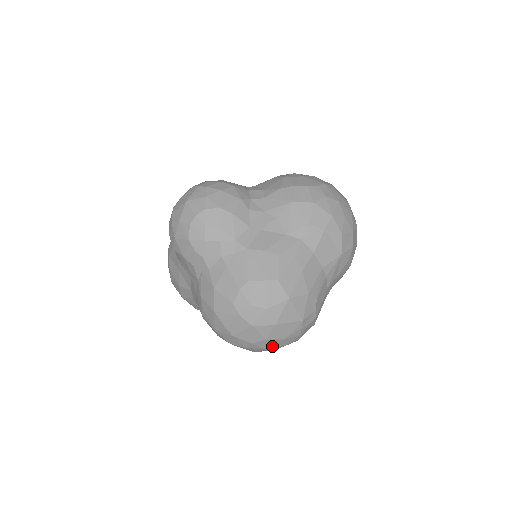
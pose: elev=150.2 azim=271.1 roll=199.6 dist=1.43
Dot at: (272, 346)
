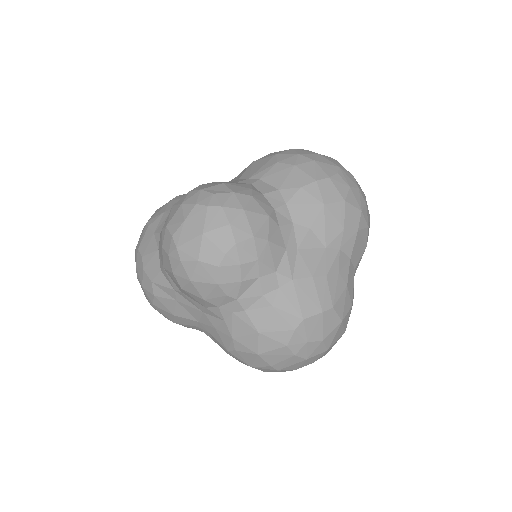
Dot at: occluded
